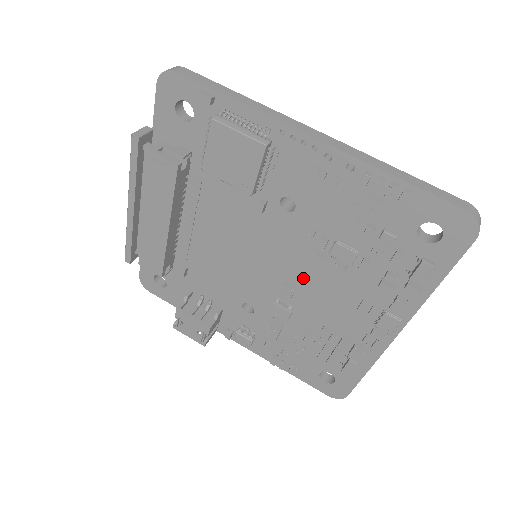
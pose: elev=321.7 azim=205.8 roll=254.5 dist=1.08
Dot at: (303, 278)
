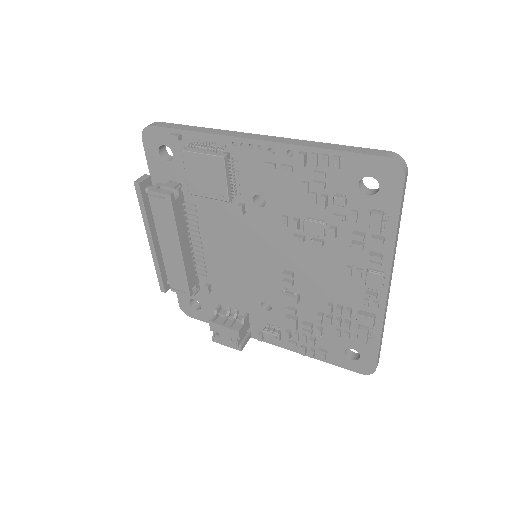
Dot at: (295, 262)
